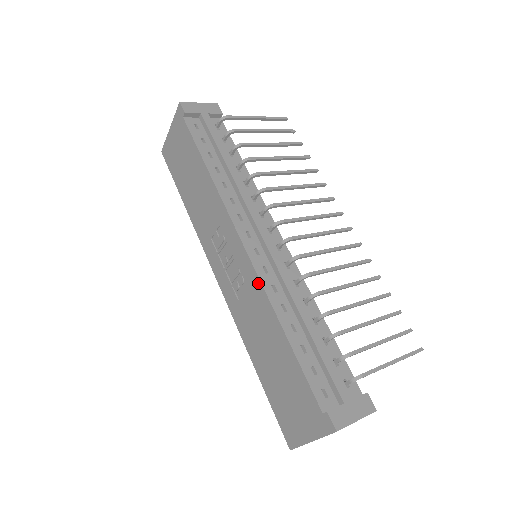
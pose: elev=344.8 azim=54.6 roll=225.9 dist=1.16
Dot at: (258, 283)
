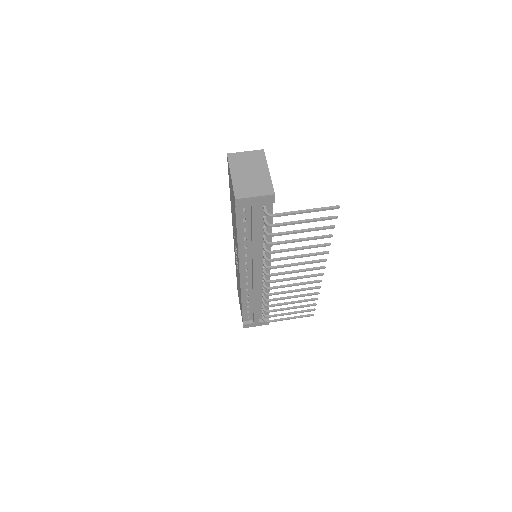
Dot at: (240, 285)
